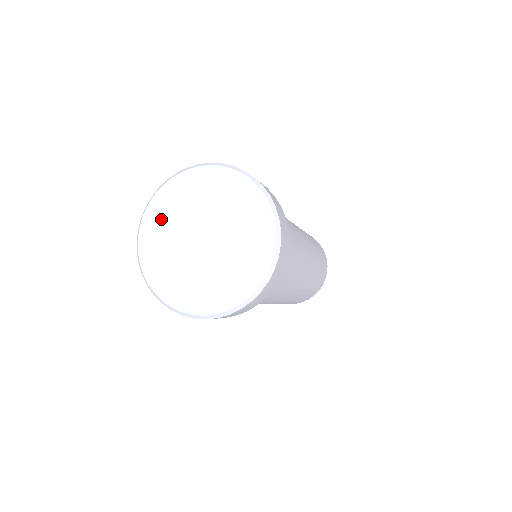
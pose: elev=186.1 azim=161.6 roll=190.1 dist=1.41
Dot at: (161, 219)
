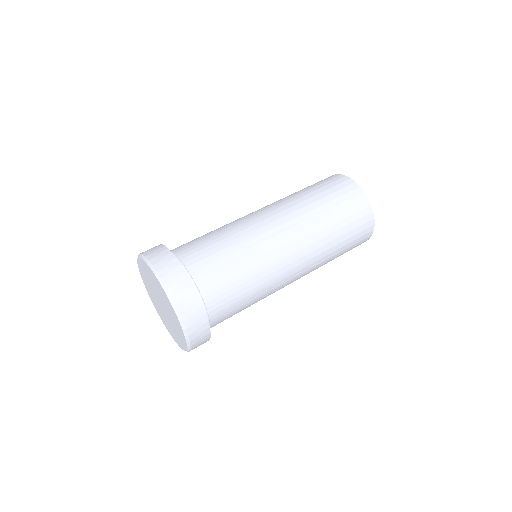
Dot at: (148, 273)
